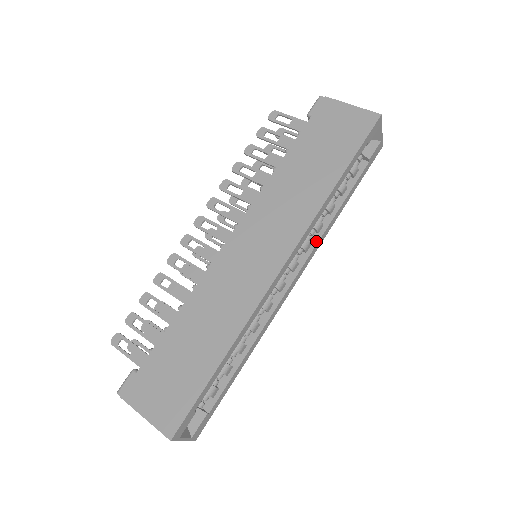
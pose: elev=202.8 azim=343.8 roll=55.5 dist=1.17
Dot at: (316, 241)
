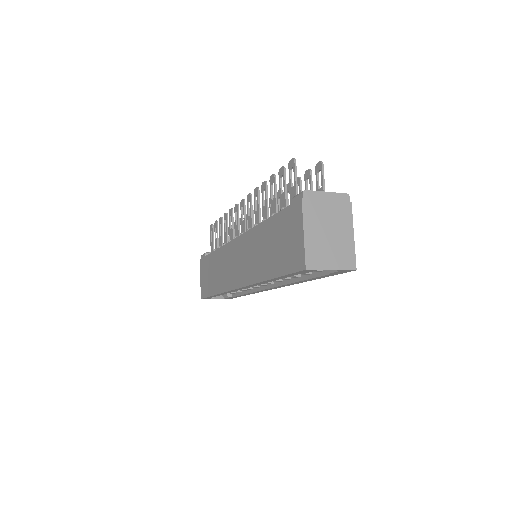
Dot at: (284, 283)
